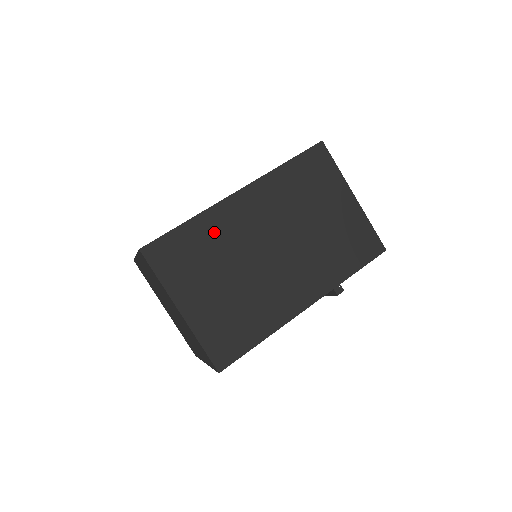
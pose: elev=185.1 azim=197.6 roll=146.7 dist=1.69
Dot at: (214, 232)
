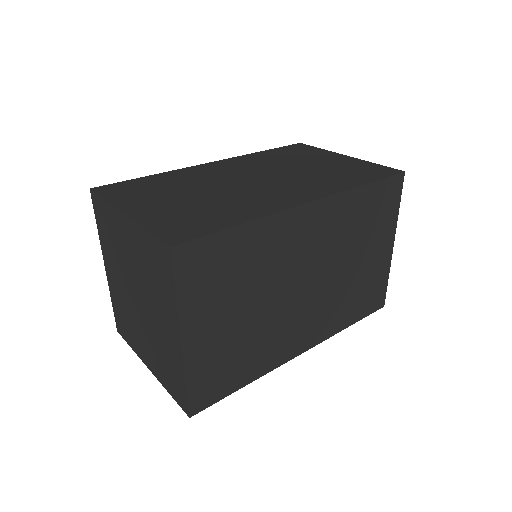
Dot at: (264, 247)
